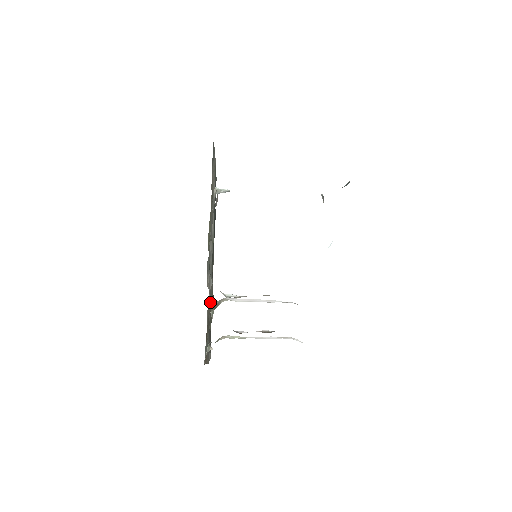
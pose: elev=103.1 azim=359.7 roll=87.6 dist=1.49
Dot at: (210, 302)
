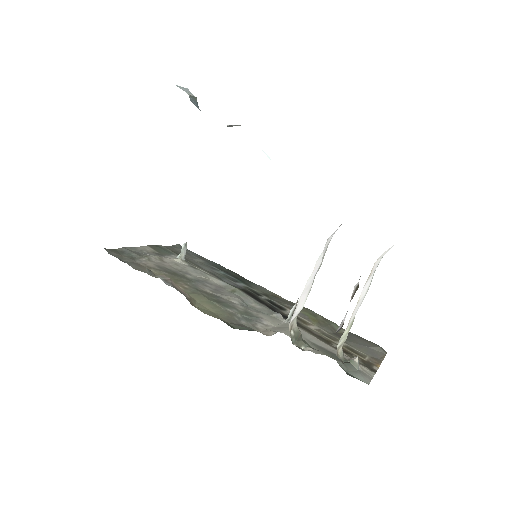
Dot at: (308, 320)
